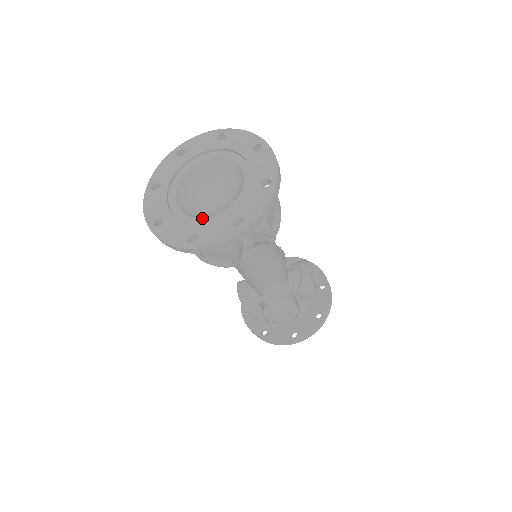
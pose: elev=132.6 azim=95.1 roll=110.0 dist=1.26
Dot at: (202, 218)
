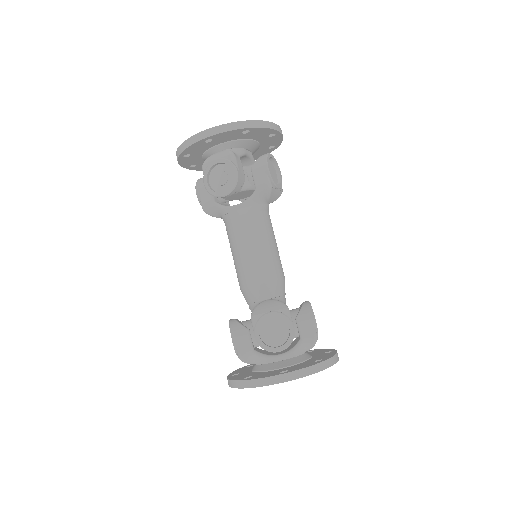
Dot at: occluded
